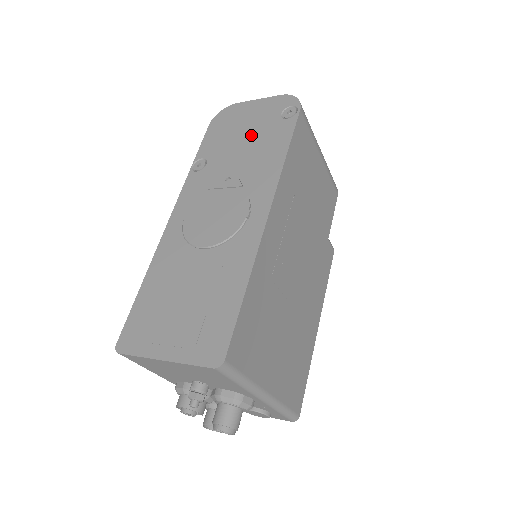
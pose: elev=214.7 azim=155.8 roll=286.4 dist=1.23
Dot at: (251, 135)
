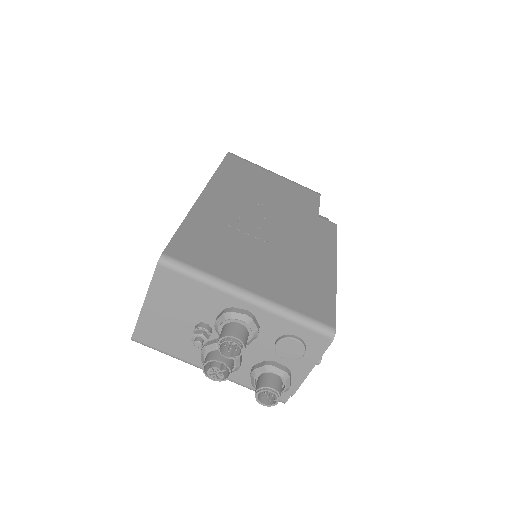
Dot at: occluded
